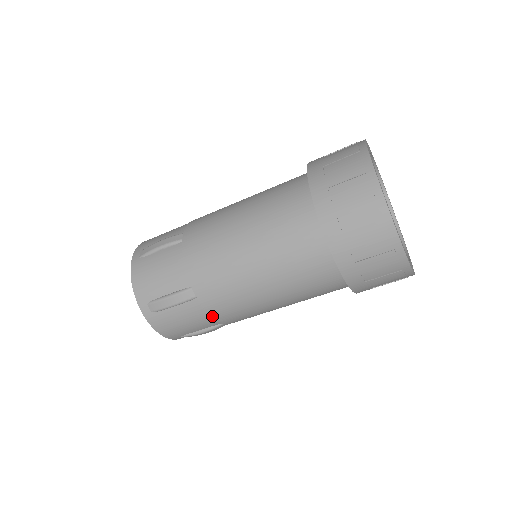
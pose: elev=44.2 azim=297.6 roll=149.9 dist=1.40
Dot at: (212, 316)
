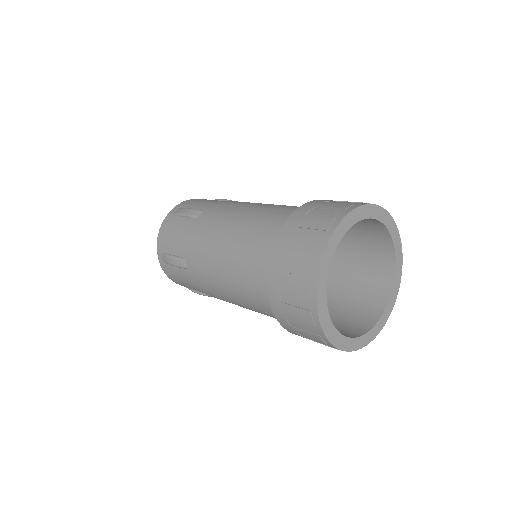
Dot at: occluded
